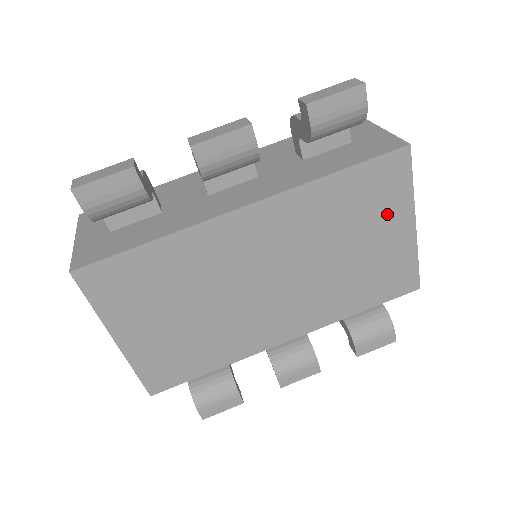
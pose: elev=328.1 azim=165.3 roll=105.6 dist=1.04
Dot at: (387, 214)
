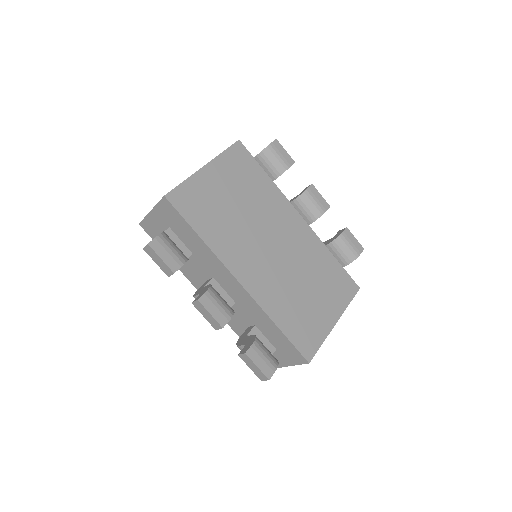
Dot at: (332, 299)
